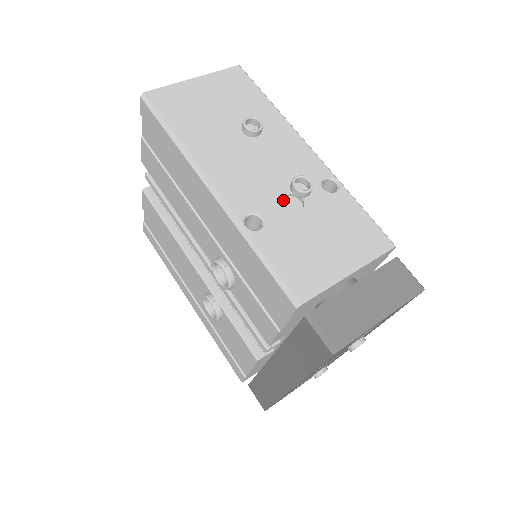
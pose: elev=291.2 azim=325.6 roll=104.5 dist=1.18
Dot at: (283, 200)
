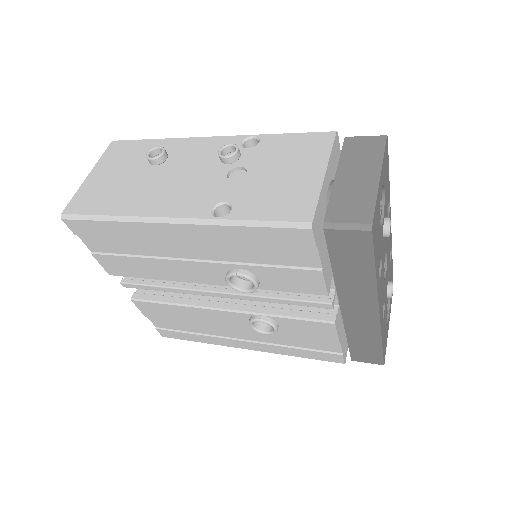
Dot at: (228, 180)
